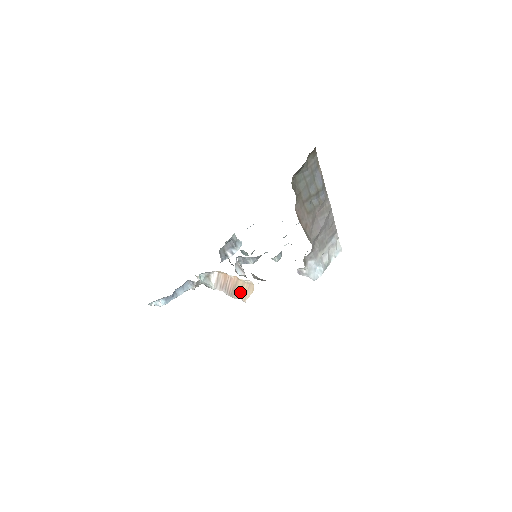
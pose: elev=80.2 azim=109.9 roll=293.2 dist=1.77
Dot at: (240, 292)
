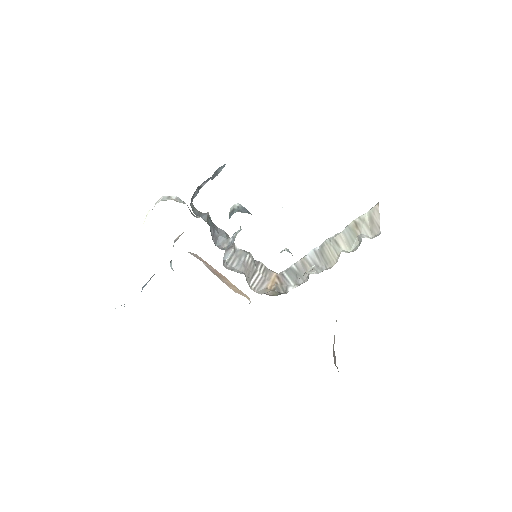
Dot at: (229, 285)
